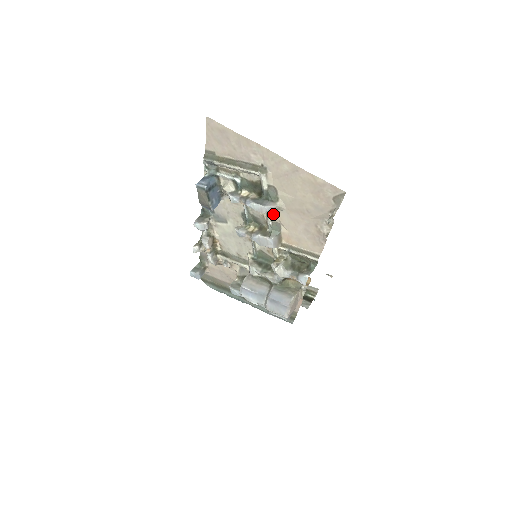
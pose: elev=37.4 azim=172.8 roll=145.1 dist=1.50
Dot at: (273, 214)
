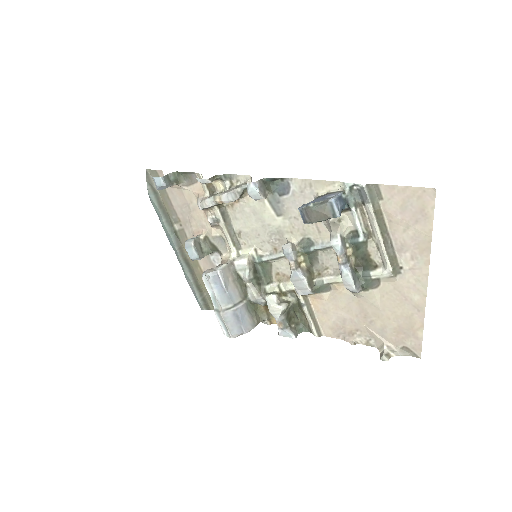
Dot at: (341, 284)
